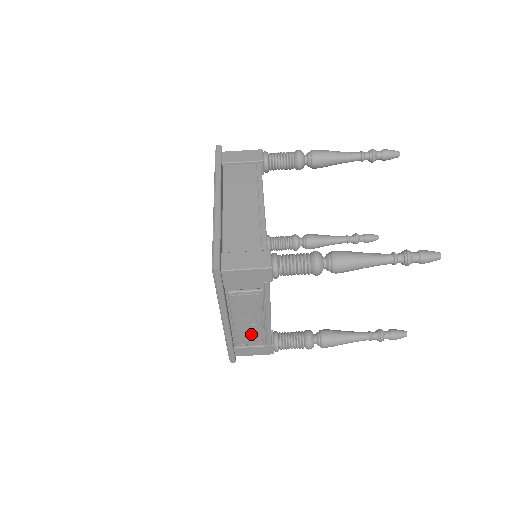
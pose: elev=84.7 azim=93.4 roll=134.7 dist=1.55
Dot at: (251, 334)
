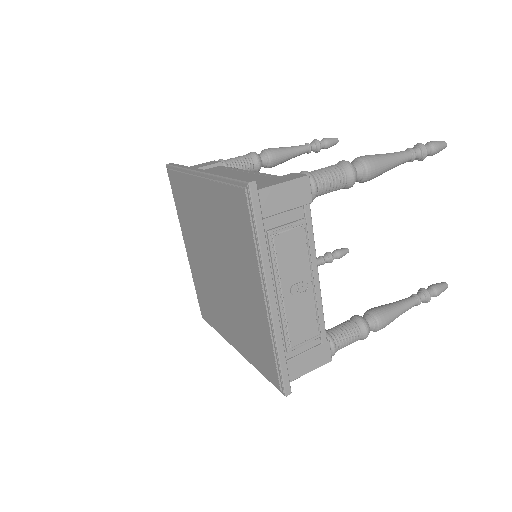
Dot at: (303, 317)
